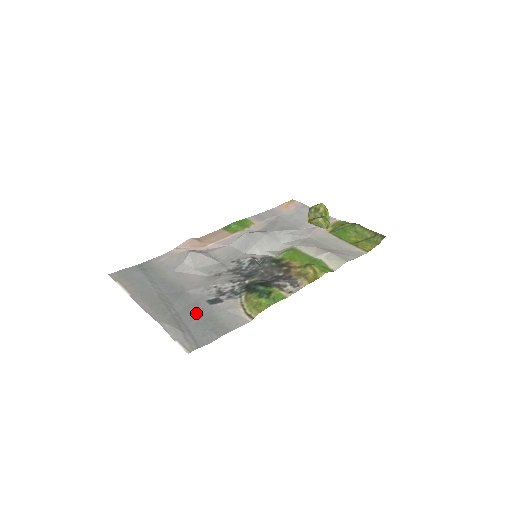
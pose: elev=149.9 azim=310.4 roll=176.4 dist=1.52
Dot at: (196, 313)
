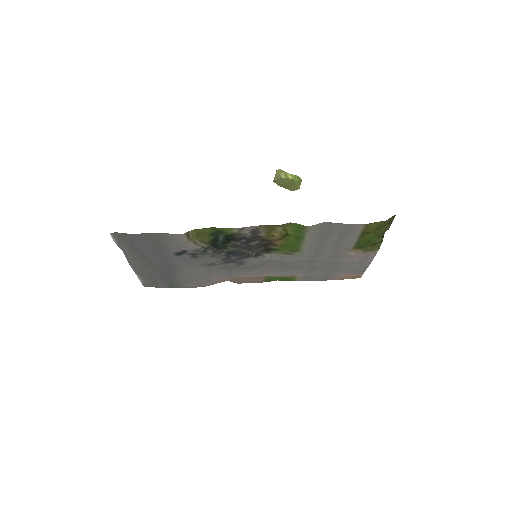
Dot at: (156, 250)
